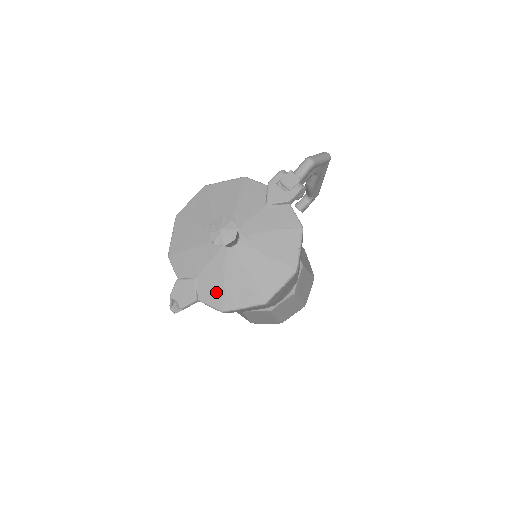
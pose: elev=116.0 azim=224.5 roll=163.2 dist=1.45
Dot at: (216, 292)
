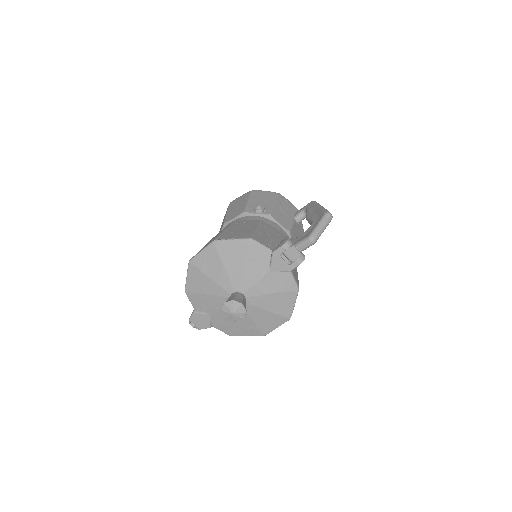
Dot at: (226, 326)
